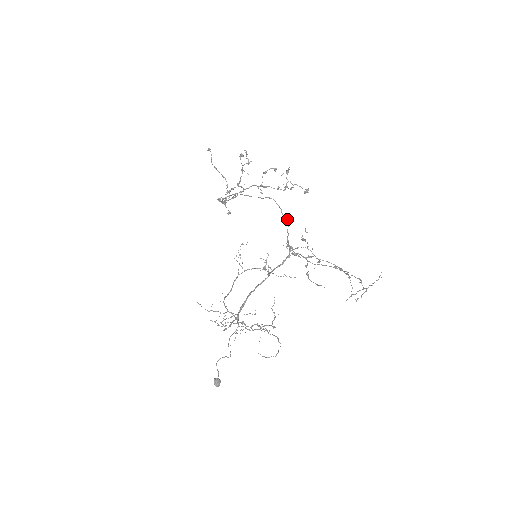
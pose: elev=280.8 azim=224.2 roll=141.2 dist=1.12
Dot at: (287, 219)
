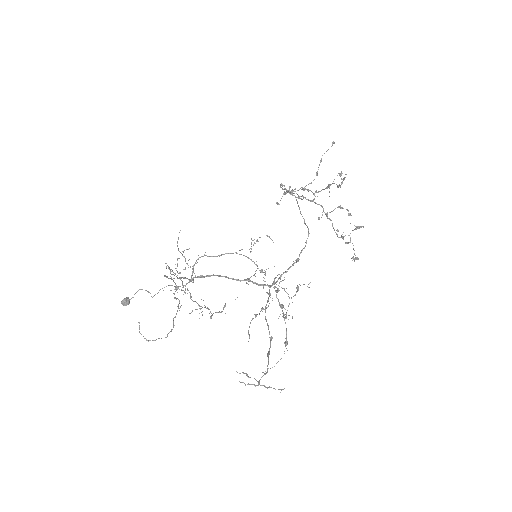
Dot at: (297, 260)
